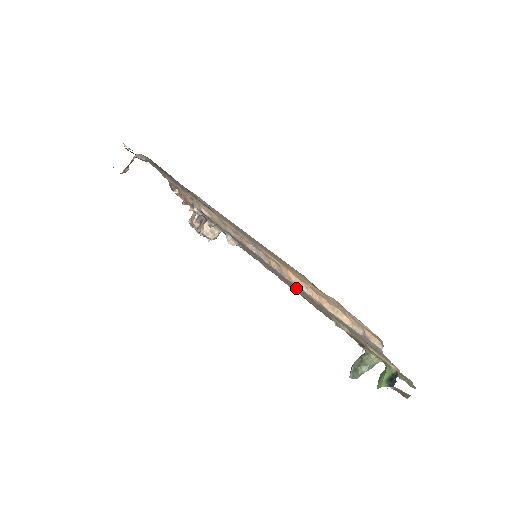
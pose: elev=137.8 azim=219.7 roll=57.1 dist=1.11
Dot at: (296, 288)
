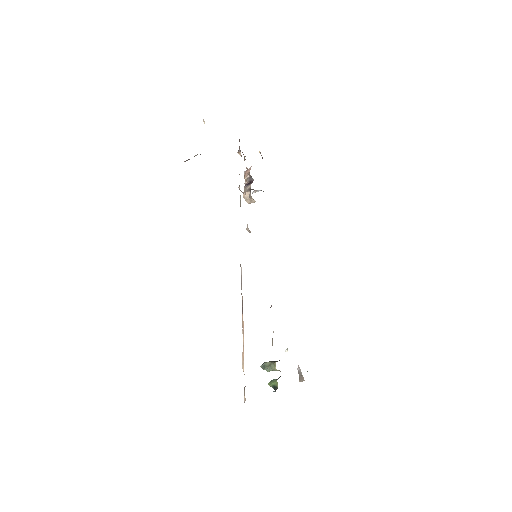
Dot at: occluded
